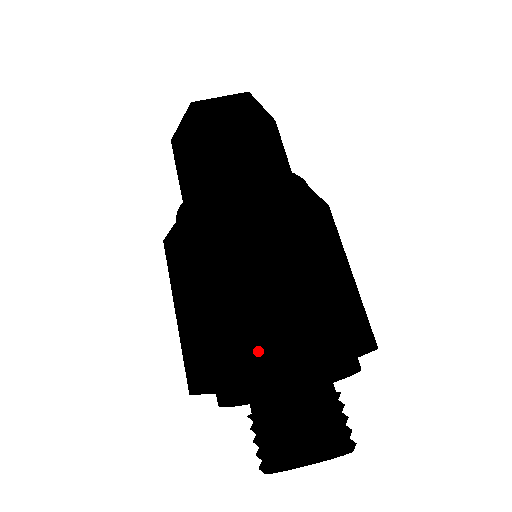
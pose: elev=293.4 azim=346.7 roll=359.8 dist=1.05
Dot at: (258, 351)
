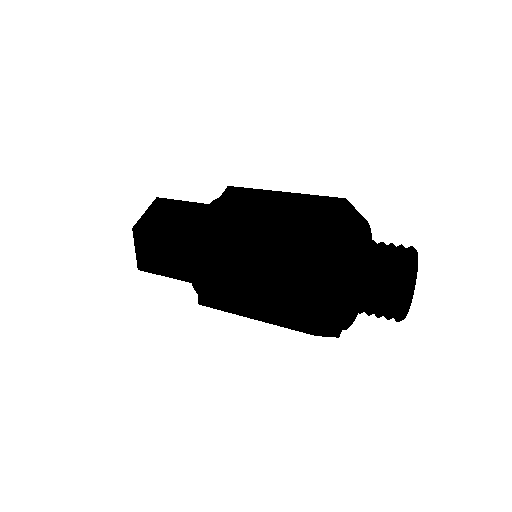
Dot at: occluded
